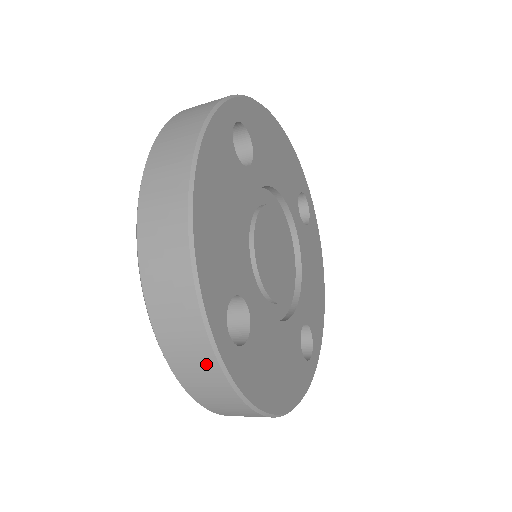
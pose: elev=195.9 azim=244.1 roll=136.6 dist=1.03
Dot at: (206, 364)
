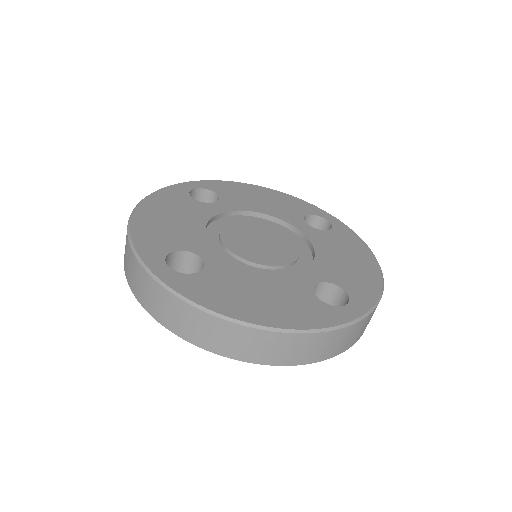
Dot at: (152, 287)
